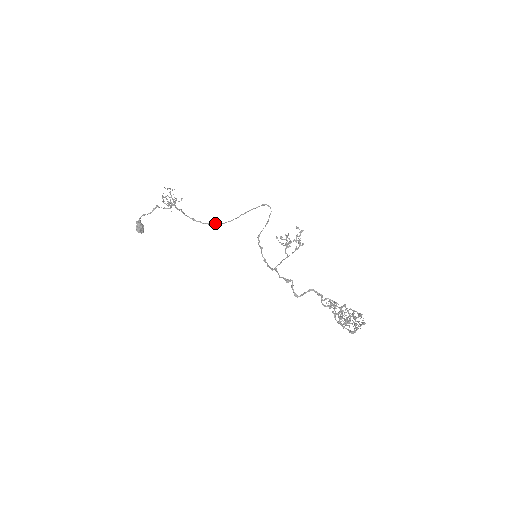
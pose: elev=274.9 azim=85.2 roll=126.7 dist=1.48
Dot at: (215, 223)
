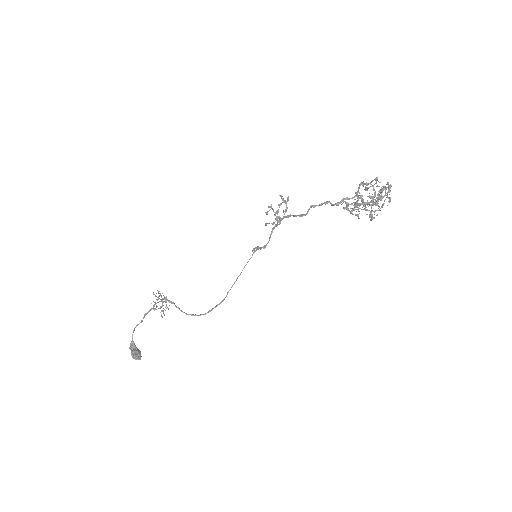
Dot at: (216, 305)
